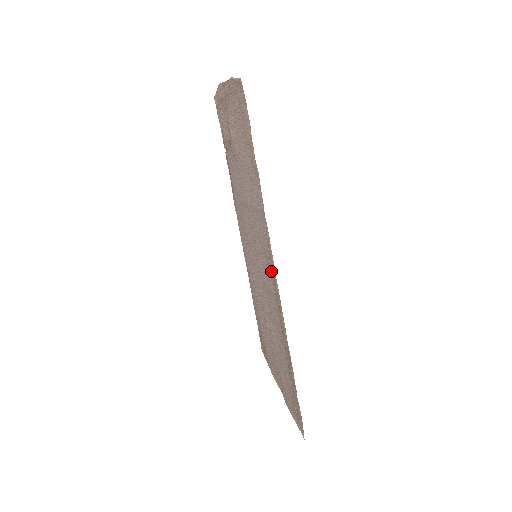
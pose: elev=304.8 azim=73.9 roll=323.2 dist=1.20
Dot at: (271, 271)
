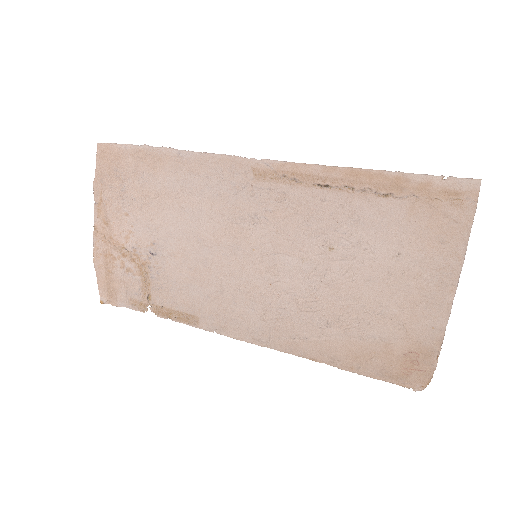
Dot at: (258, 179)
